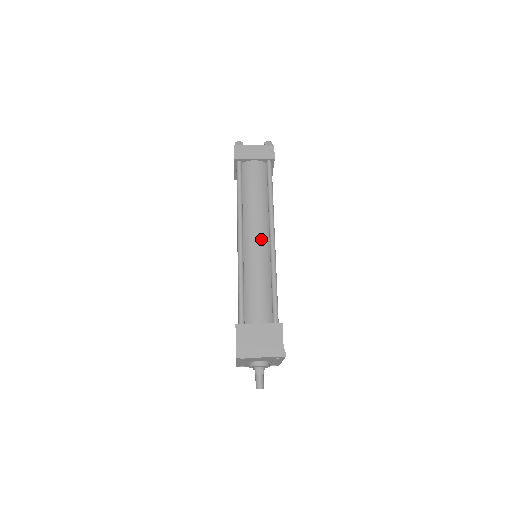
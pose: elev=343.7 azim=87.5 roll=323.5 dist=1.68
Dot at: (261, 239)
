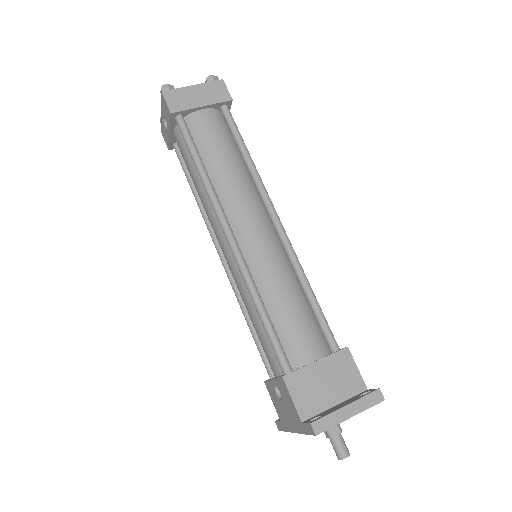
Dot at: (262, 228)
